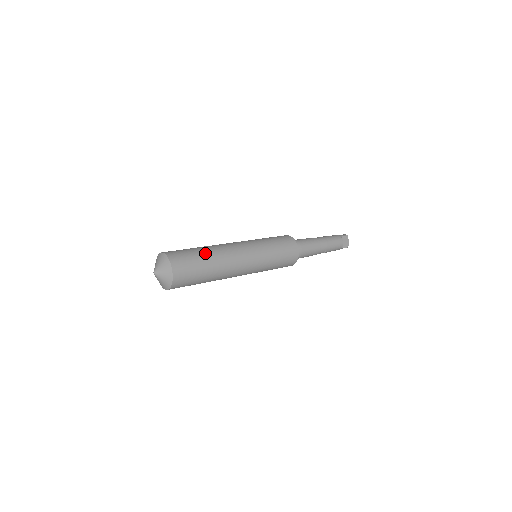
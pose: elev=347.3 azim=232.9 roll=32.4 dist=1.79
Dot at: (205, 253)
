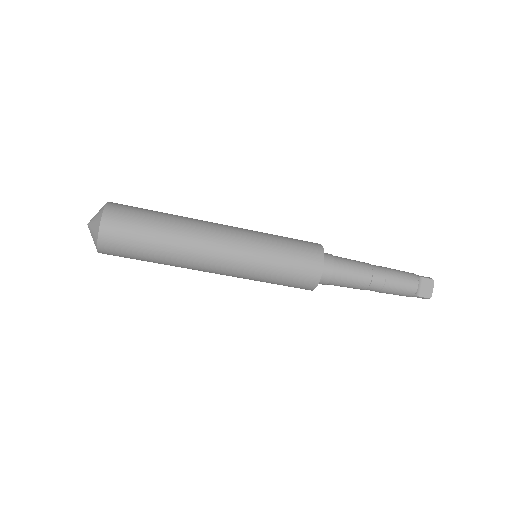
Dot at: (163, 218)
